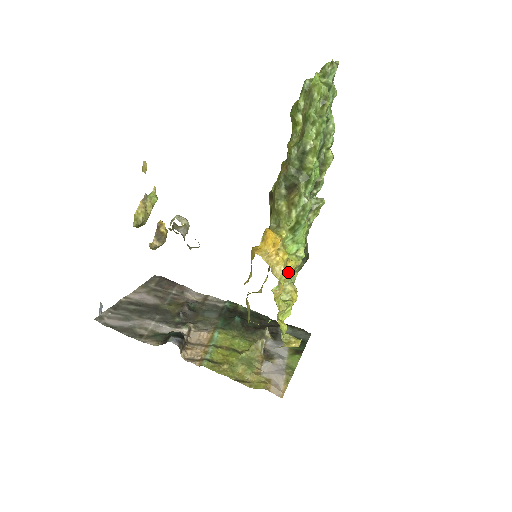
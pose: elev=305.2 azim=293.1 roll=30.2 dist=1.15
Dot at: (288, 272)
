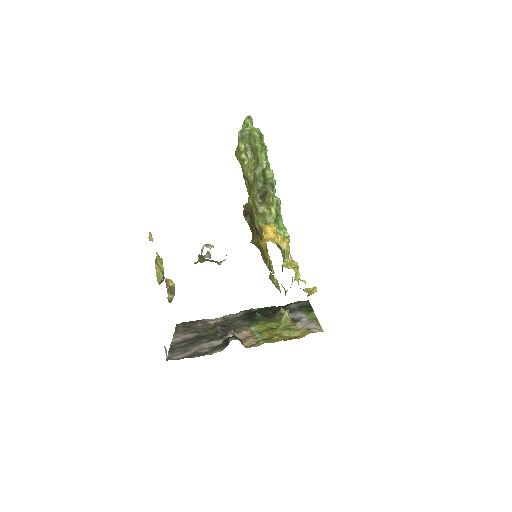
Dot at: (288, 246)
